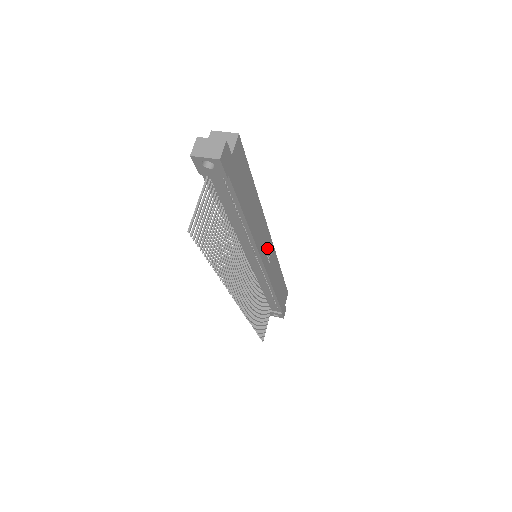
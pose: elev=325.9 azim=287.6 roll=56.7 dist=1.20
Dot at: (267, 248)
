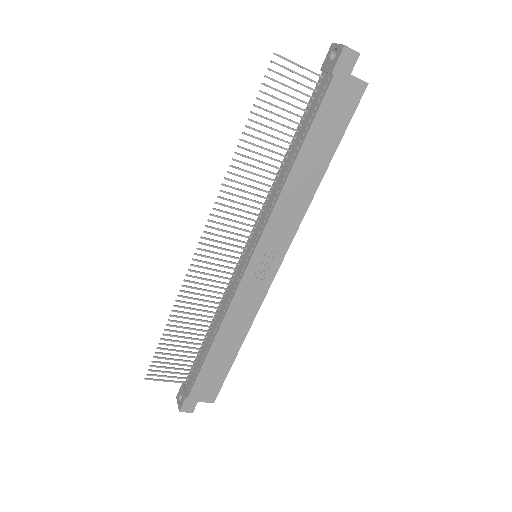
Dot at: (270, 256)
